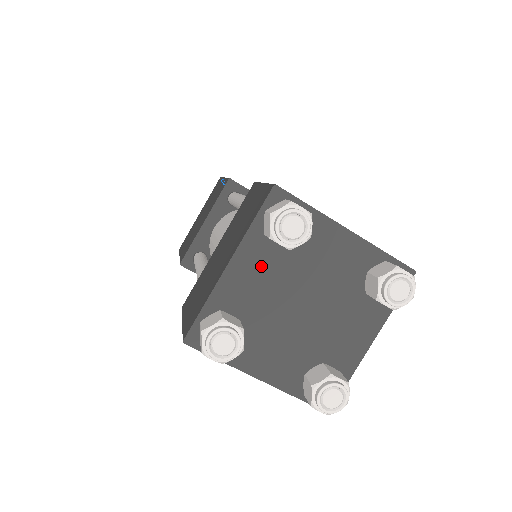
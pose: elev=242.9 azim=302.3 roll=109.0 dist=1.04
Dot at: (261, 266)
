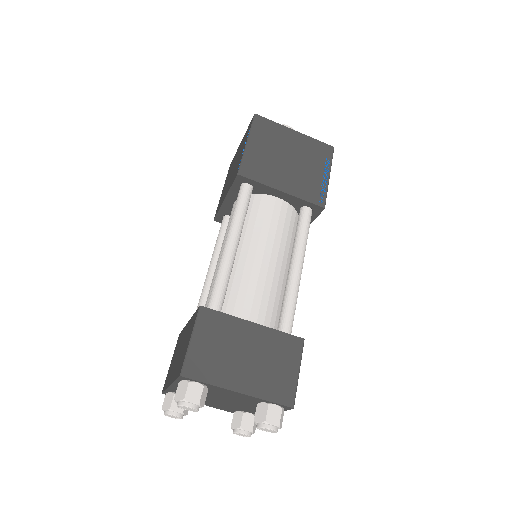
Dot at: occluded
